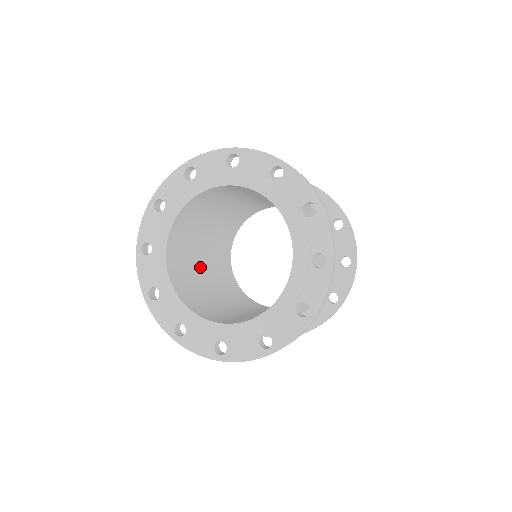
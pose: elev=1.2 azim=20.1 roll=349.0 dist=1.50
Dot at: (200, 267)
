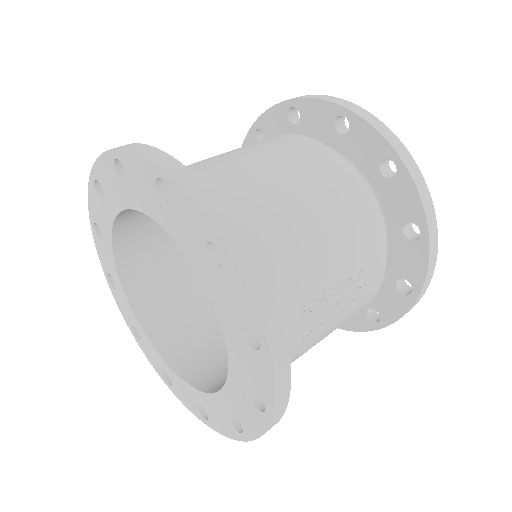
Dot at: occluded
